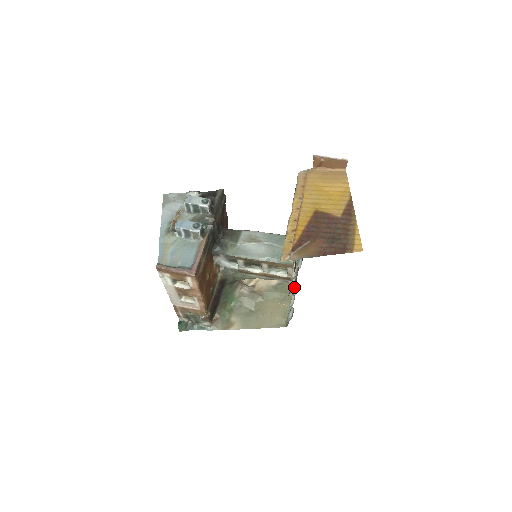
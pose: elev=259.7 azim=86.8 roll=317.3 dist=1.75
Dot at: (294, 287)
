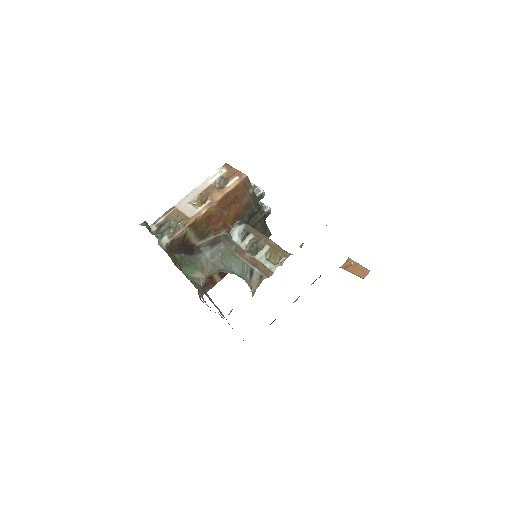
Dot at: occluded
